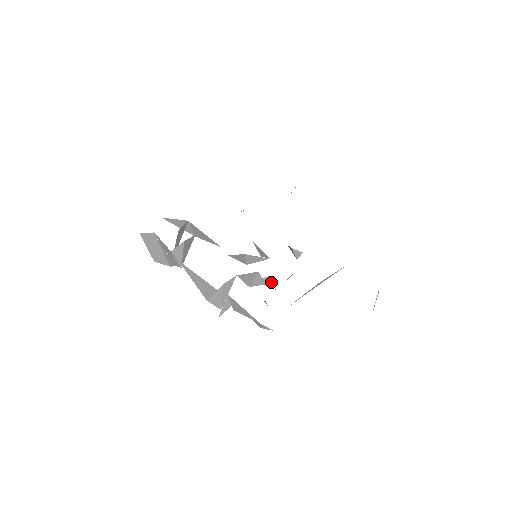
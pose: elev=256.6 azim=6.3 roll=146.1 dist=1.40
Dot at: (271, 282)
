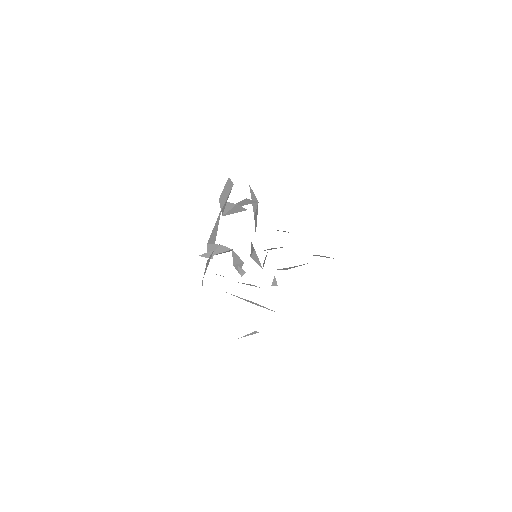
Dot at: (242, 275)
